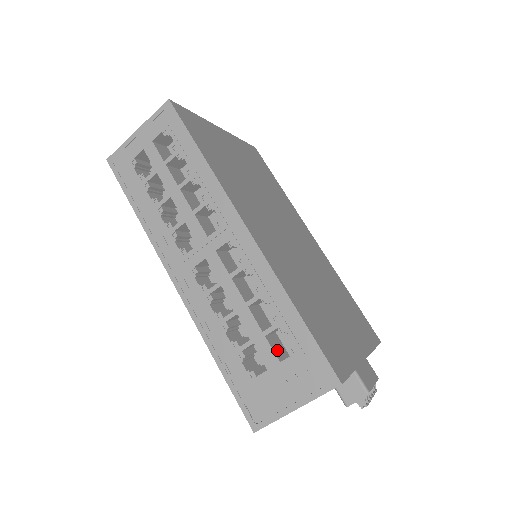
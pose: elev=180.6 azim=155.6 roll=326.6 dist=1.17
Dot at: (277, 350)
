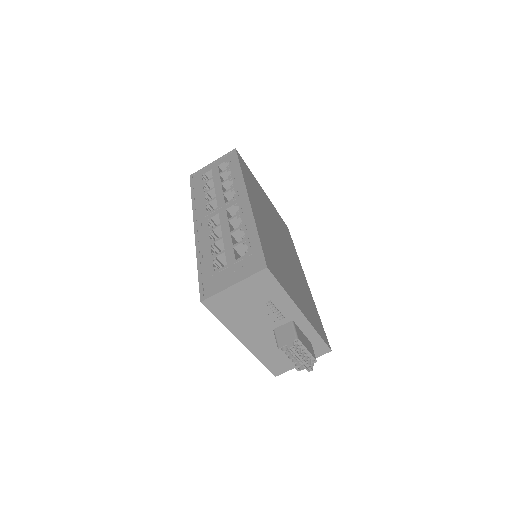
Dot at: (237, 258)
